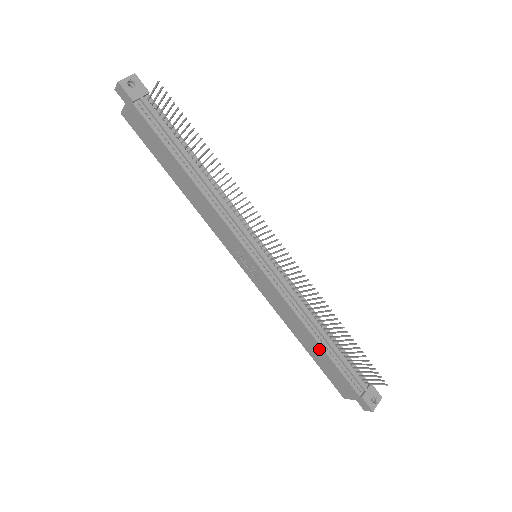
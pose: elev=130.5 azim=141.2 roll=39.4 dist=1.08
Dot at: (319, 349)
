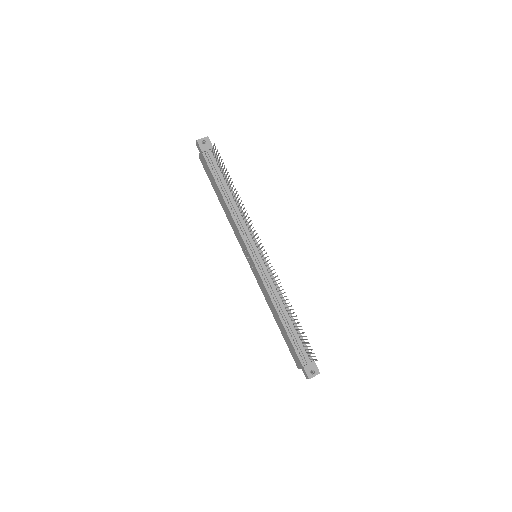
Dot at: (282, 326)
